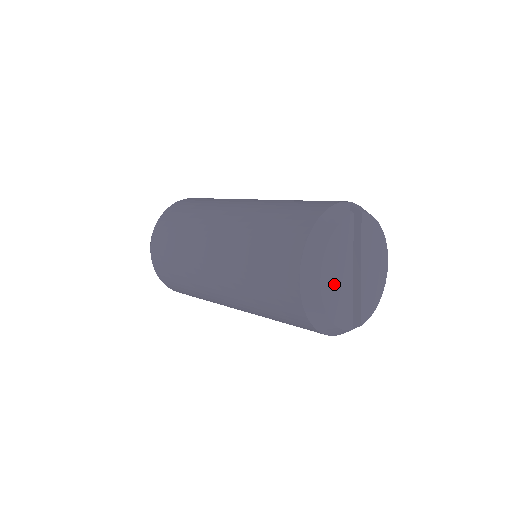
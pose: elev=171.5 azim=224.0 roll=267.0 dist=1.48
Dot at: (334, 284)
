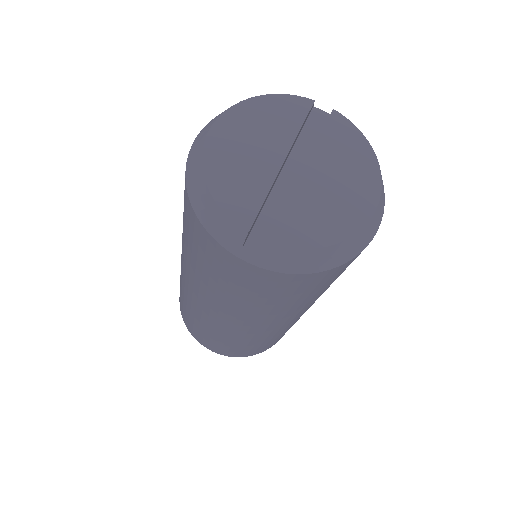
Dot at: (237, 146)
